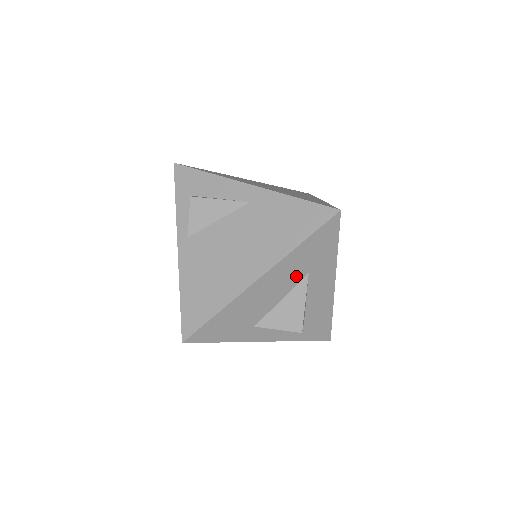
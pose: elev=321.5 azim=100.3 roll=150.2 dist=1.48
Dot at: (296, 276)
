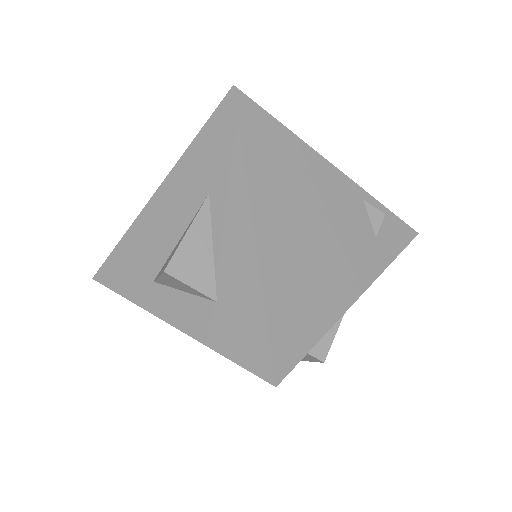
Dot at: (194, 197)
